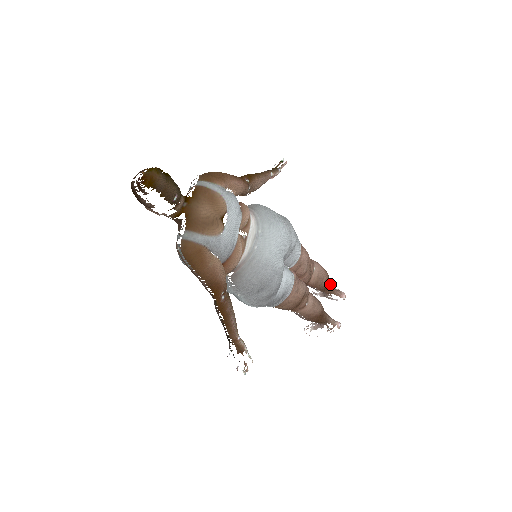
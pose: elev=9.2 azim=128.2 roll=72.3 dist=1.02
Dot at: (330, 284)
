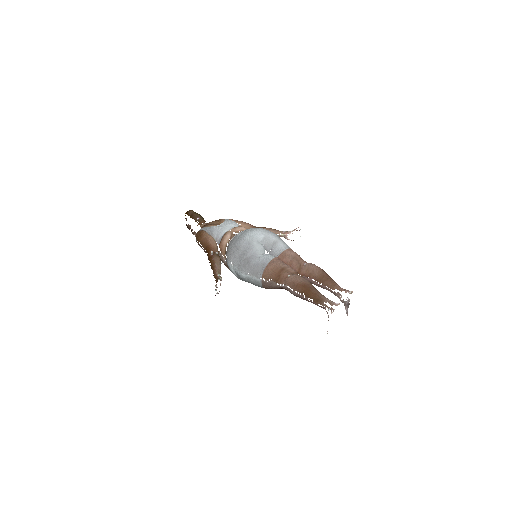
Dot at: (328, 278)
